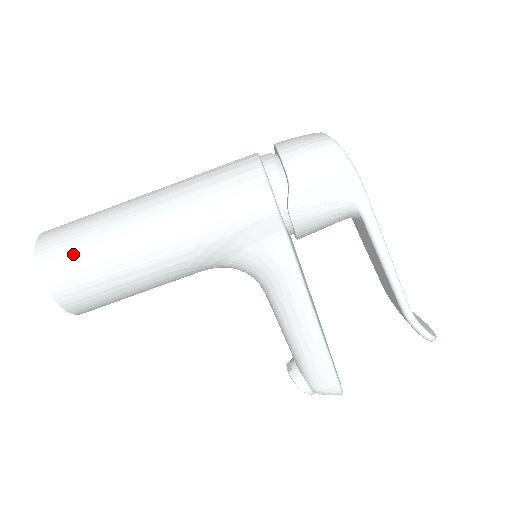
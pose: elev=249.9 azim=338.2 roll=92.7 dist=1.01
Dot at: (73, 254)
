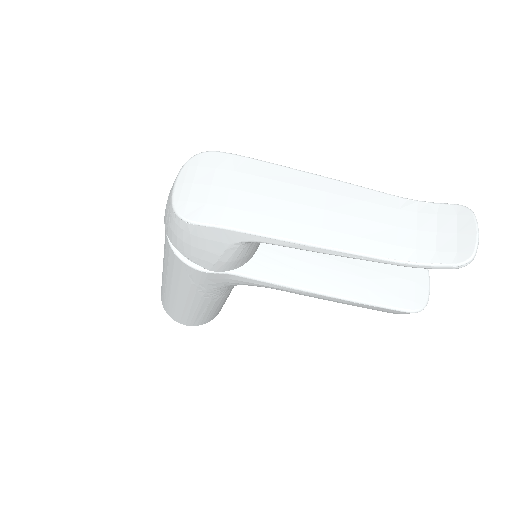
Dot at: (172, 311)
